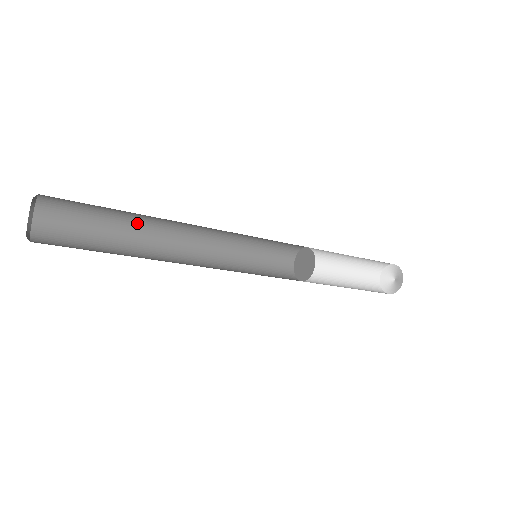
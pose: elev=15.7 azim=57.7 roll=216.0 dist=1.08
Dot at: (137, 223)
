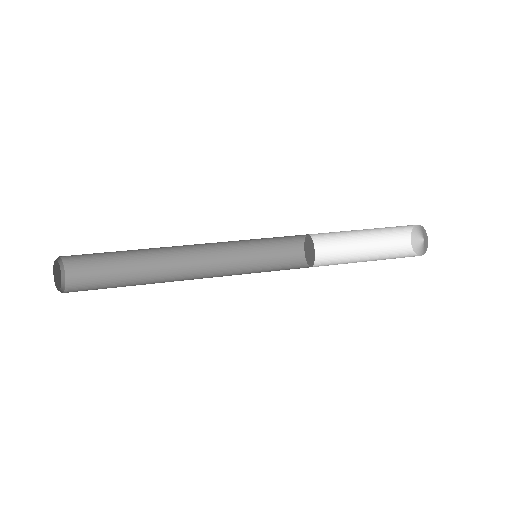
Dot at: (145, 258)
